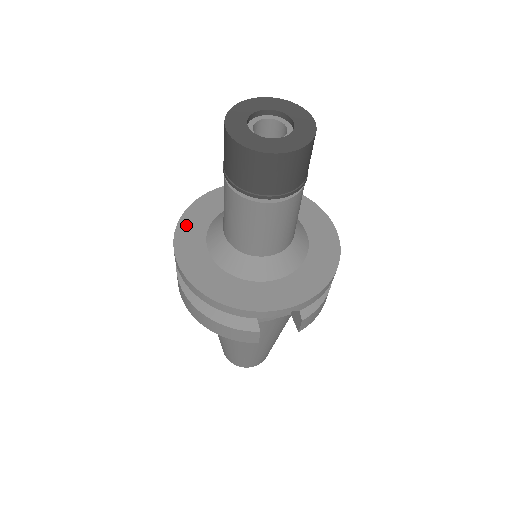
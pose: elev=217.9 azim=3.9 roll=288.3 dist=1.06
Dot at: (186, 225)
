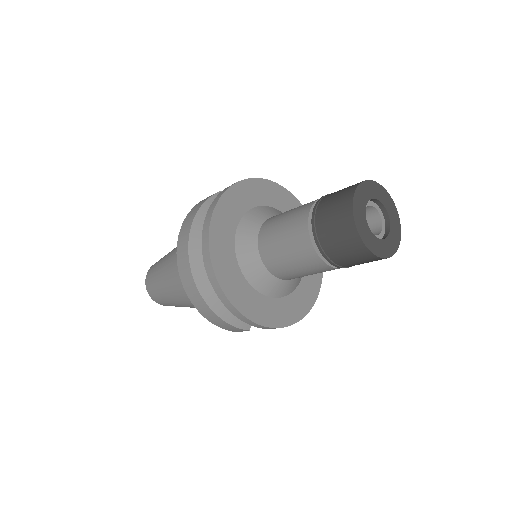
Dot at: (219, 221)
